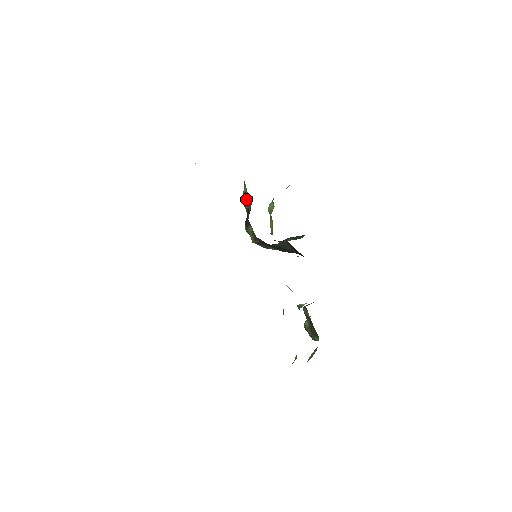
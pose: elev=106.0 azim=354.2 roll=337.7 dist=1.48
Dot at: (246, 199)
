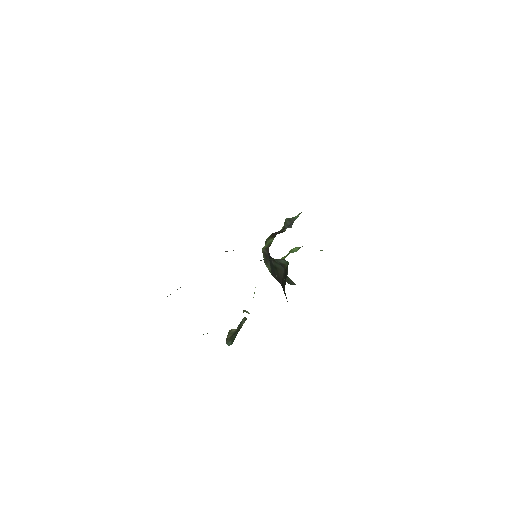
Dot at: (291, 221)
